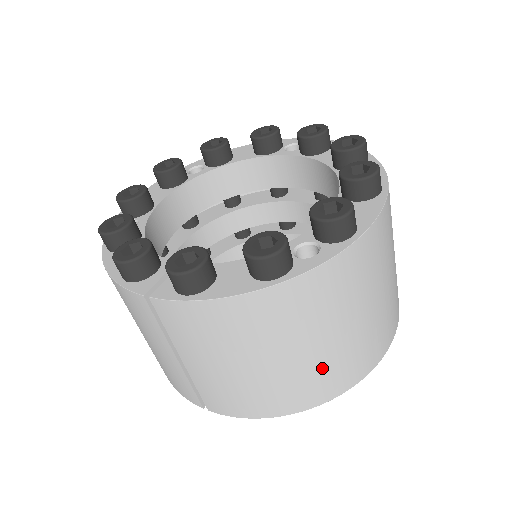
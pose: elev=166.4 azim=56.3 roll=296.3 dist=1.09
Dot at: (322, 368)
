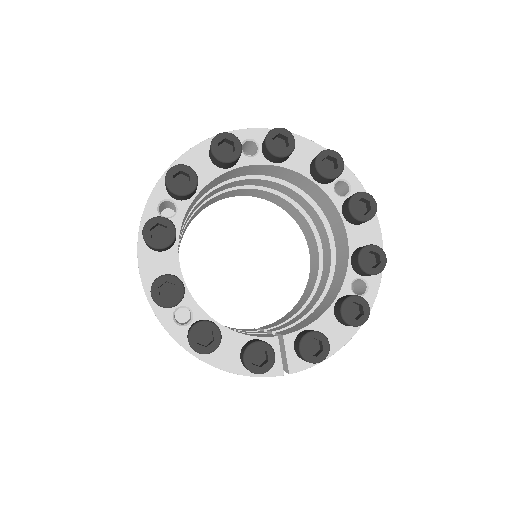
Dot at: occluded
